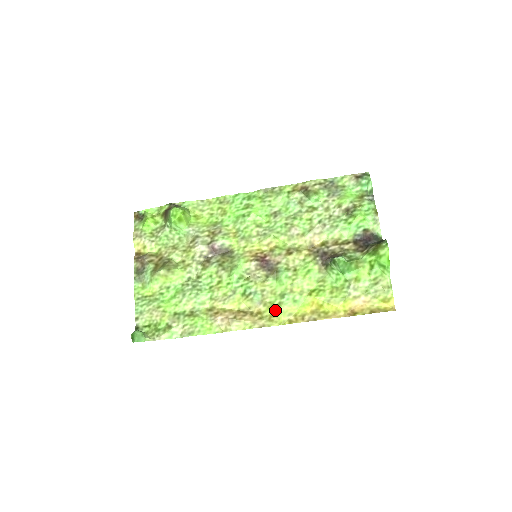
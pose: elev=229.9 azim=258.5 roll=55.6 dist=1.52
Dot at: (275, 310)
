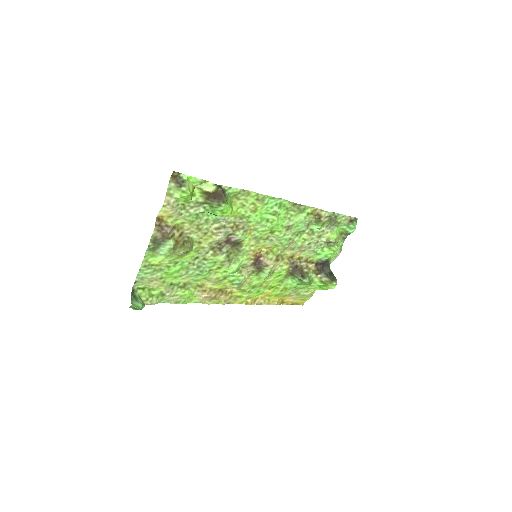
Dot at: (243, 294)
